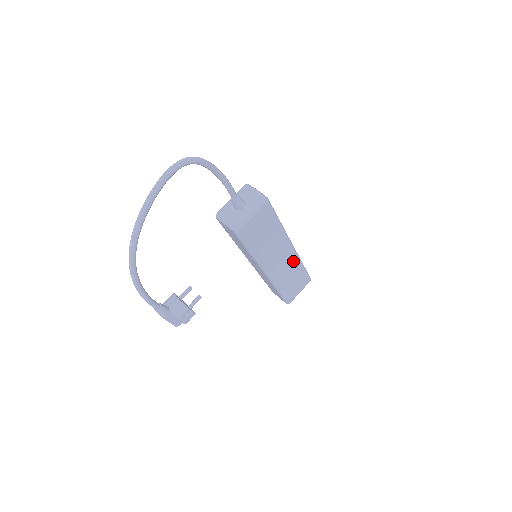
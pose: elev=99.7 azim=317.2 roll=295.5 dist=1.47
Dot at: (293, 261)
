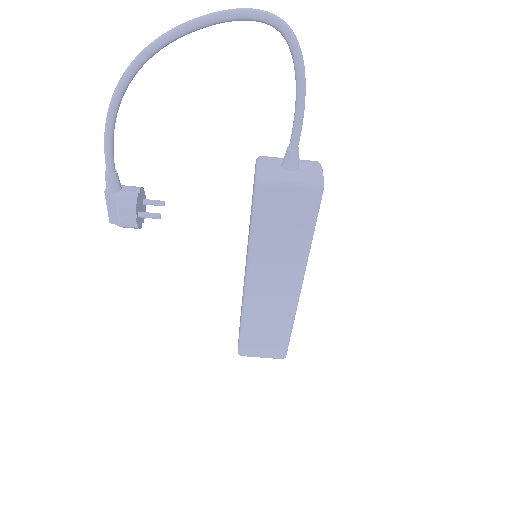
Dot at: (285, 308)
